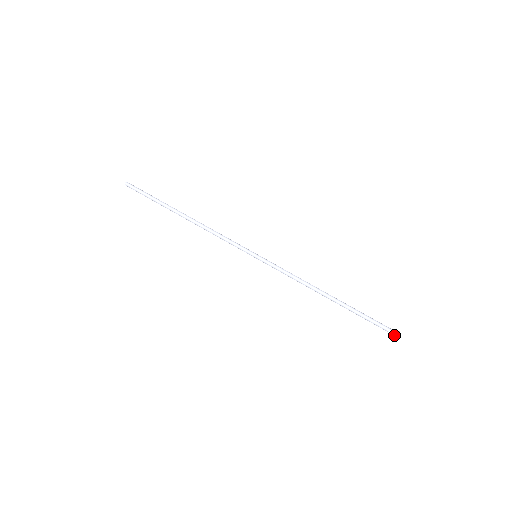
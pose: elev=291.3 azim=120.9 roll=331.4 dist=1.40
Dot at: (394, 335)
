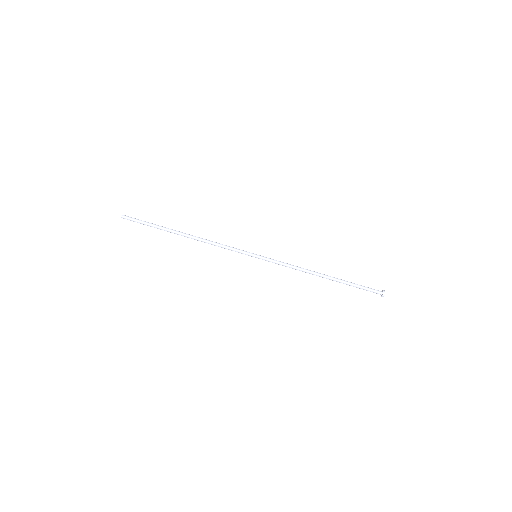
Dot at: (381, 294)
